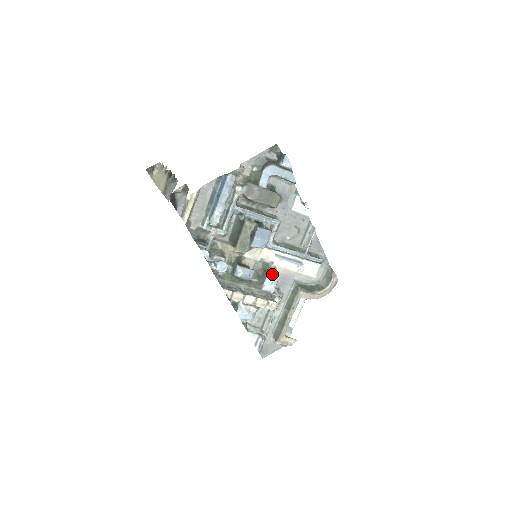
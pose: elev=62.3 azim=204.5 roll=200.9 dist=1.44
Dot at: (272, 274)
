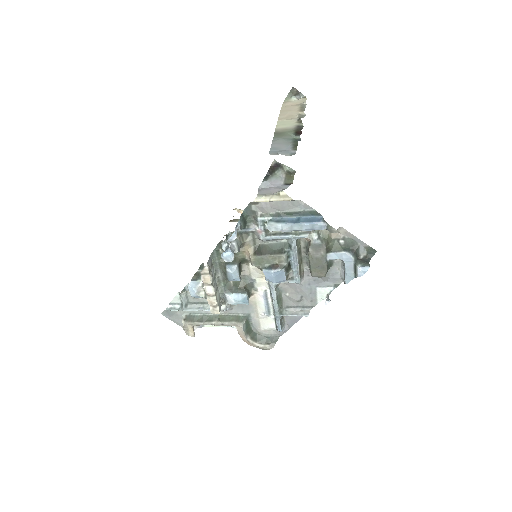
Dot at: (245, 297)
